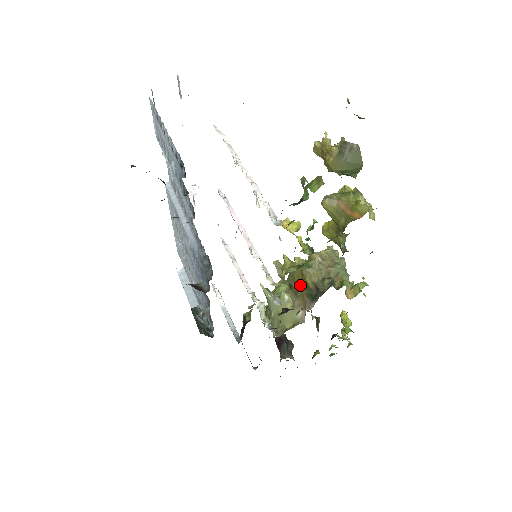
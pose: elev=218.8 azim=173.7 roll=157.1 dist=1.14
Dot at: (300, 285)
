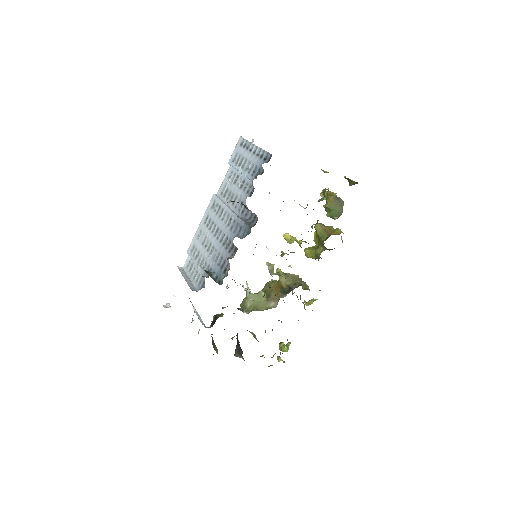
Dot at: (275, 288)
